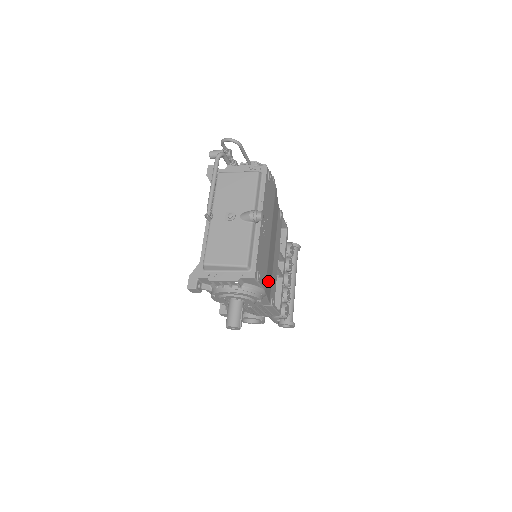
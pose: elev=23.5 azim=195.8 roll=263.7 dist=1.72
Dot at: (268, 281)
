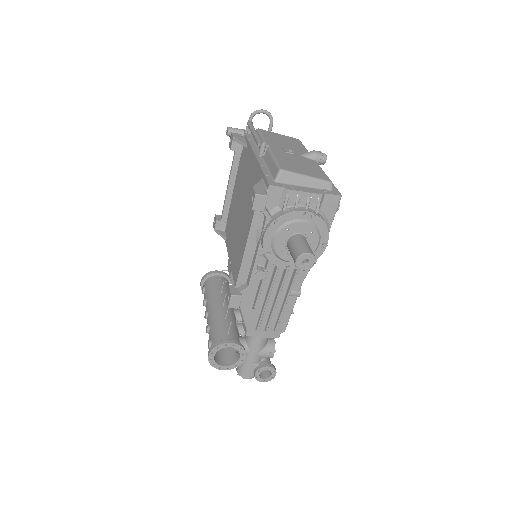
Dot at: occluded
